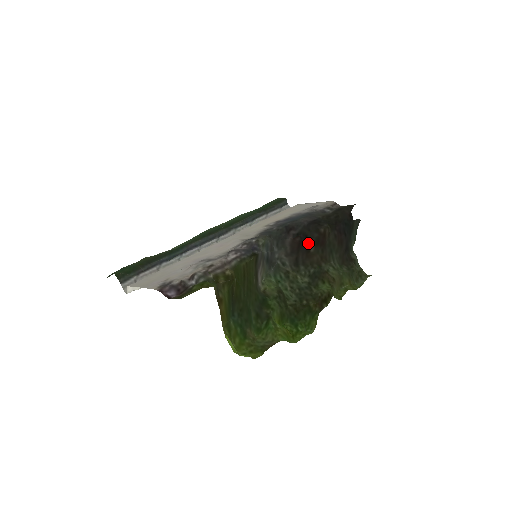
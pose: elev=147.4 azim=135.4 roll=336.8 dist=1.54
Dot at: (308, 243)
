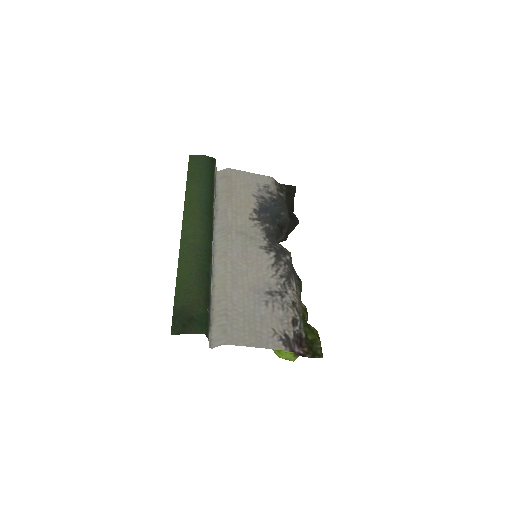
Dot at: occluded
